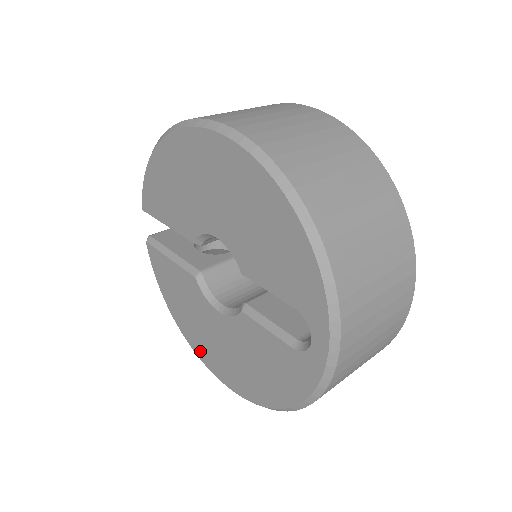
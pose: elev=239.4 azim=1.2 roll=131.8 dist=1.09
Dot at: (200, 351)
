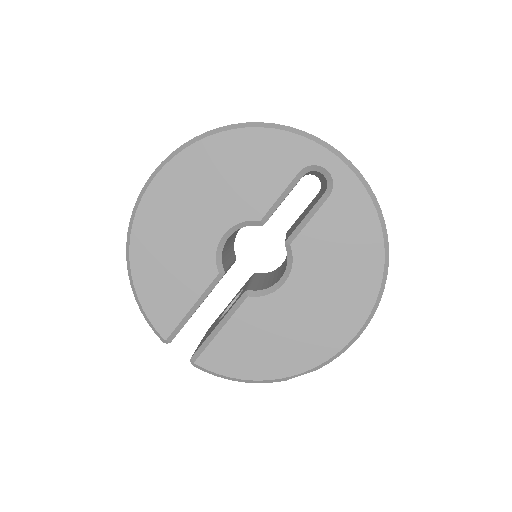
Dot at: (319, 352)
